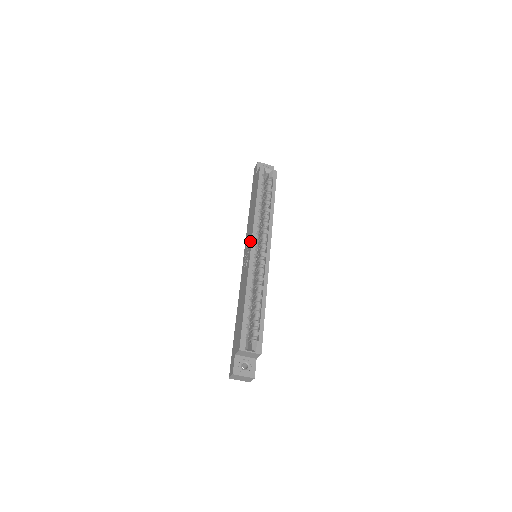
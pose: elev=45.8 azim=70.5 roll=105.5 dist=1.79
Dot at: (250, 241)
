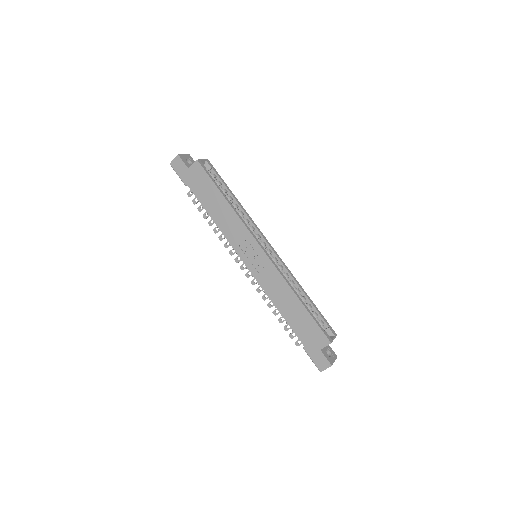
Dot at: (254, 244)
